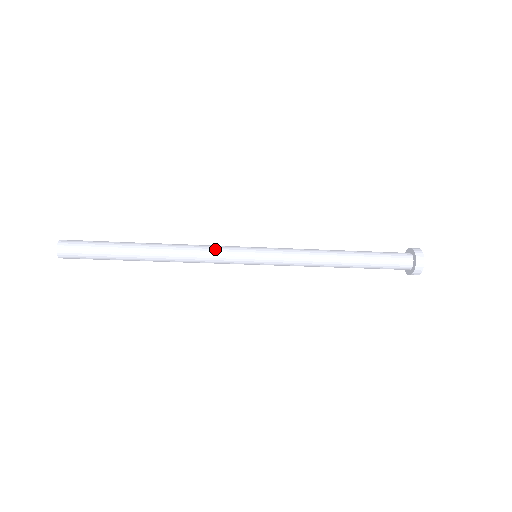
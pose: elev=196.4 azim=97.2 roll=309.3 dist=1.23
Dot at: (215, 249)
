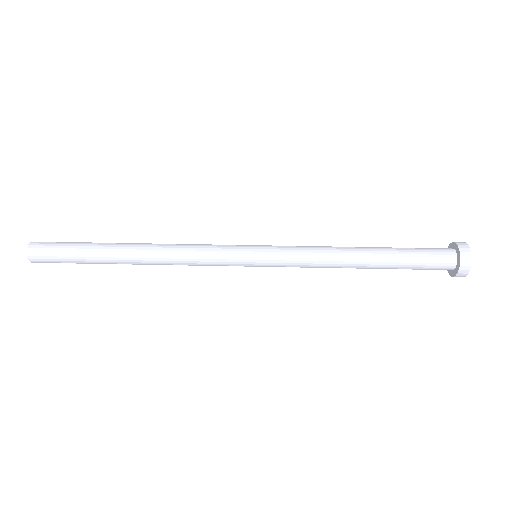
Dot at: (205, 264)
